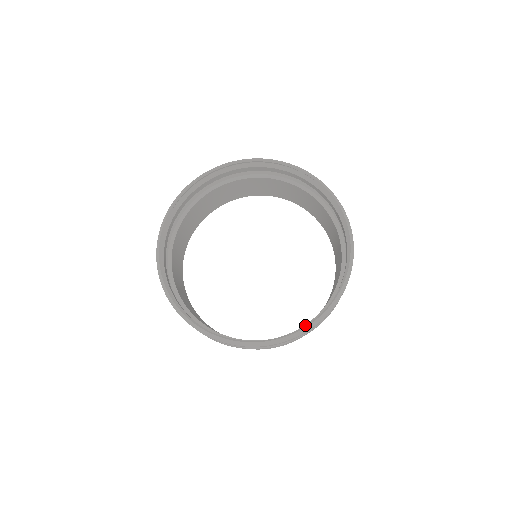
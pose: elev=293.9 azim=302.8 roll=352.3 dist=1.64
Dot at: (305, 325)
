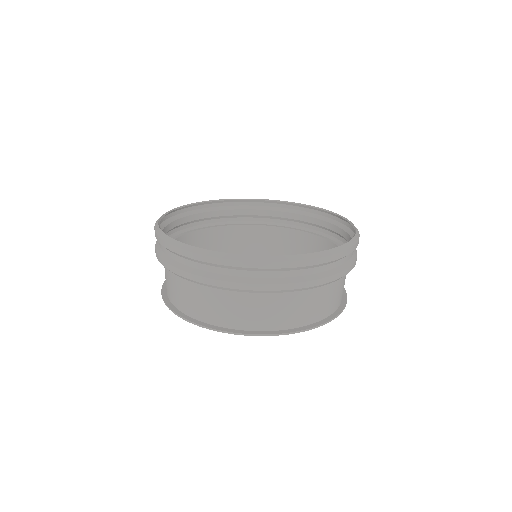
Dot at: occluded
